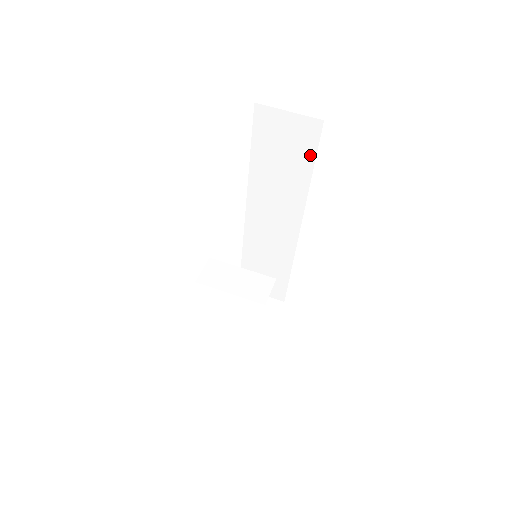
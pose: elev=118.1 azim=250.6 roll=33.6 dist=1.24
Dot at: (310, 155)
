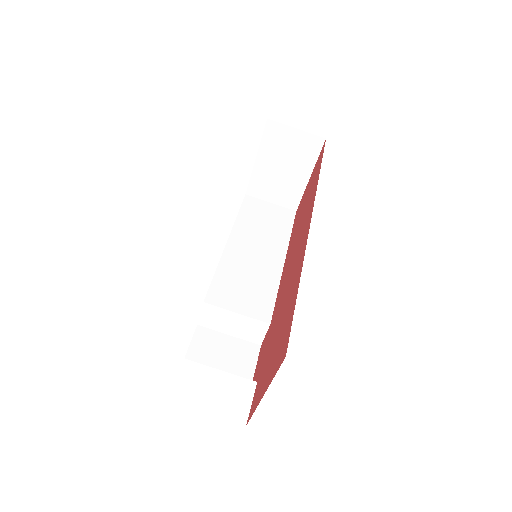
Dot at: occluded
